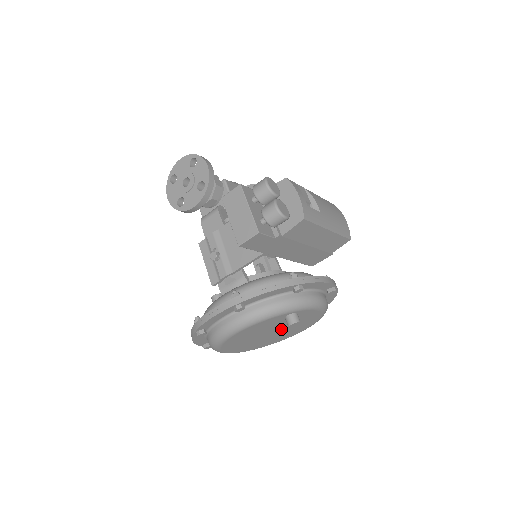
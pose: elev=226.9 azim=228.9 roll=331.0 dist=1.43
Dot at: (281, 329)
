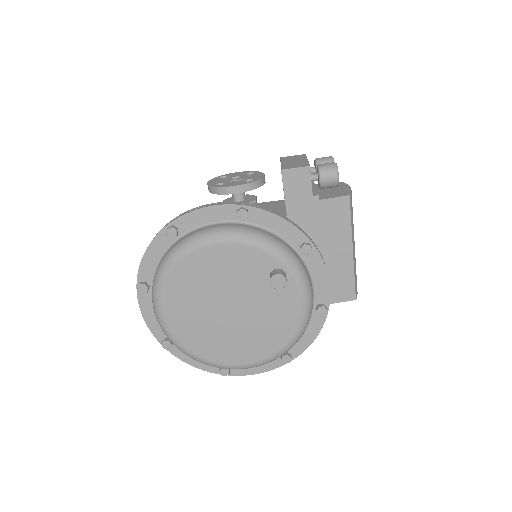
Dot at: (243, 313)
